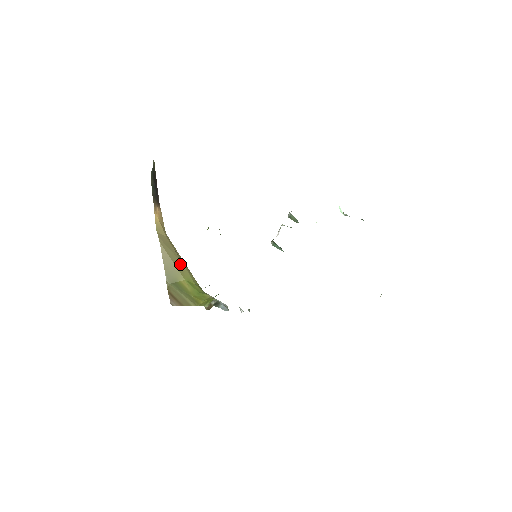
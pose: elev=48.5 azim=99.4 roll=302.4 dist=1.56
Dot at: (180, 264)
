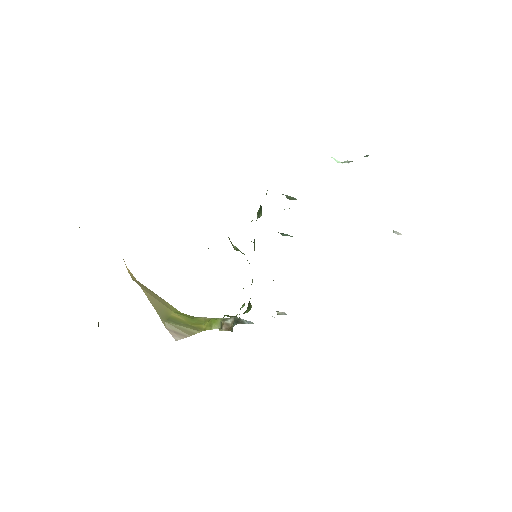
Dot at: (161, 300)
